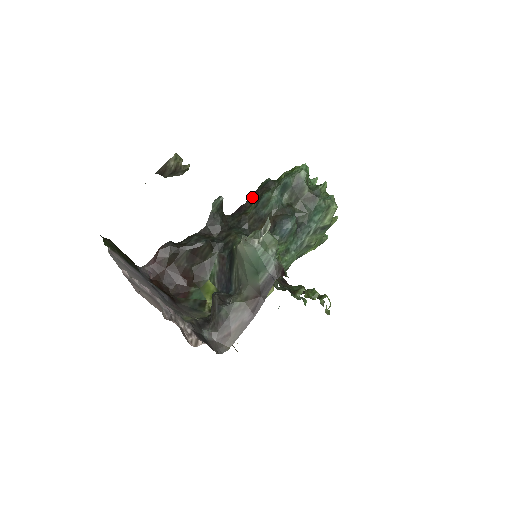
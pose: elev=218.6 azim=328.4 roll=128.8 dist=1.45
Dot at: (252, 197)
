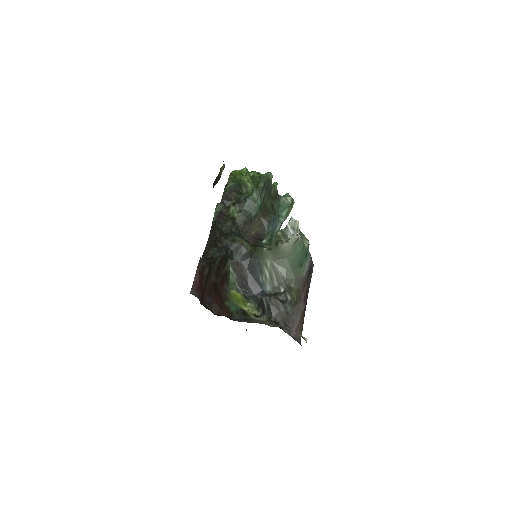
Dot at: (224, 202)
